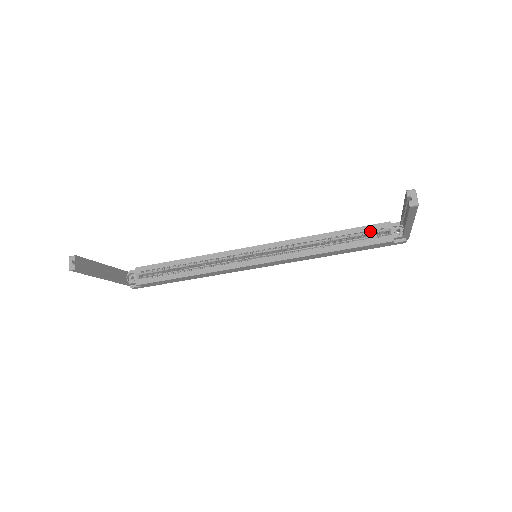
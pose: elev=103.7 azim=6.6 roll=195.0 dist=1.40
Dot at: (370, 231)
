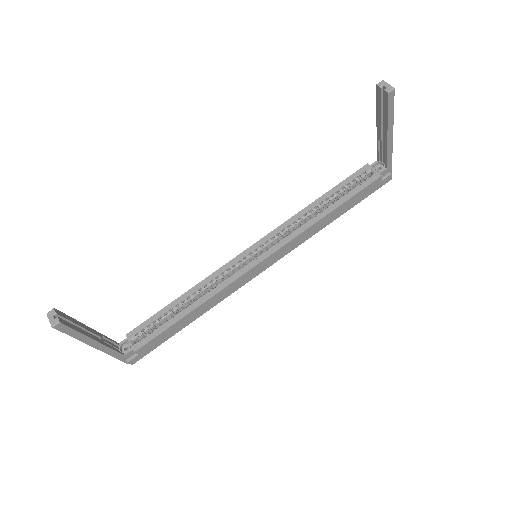
Dot at: (354, 181)
